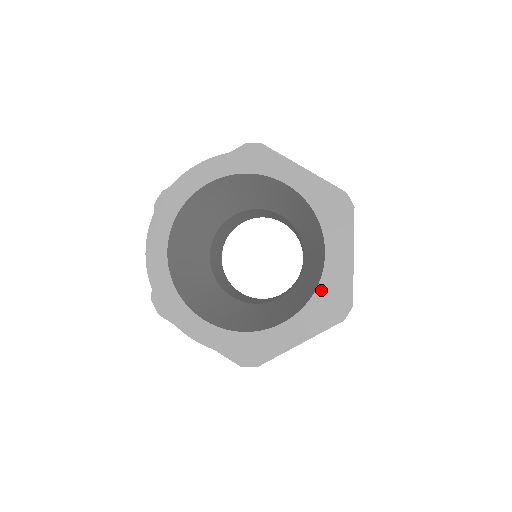
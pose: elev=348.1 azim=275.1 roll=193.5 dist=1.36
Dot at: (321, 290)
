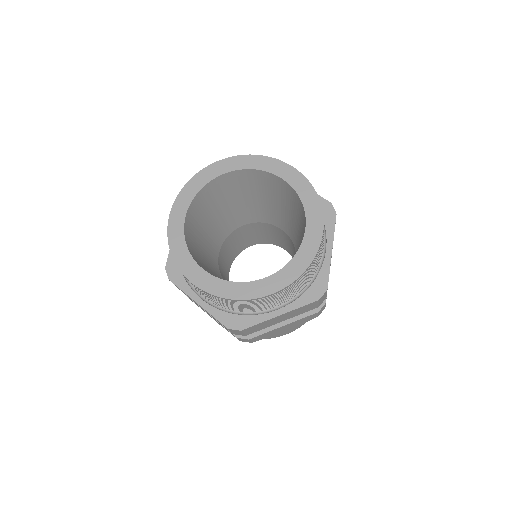
Dot at: (299, 256)
